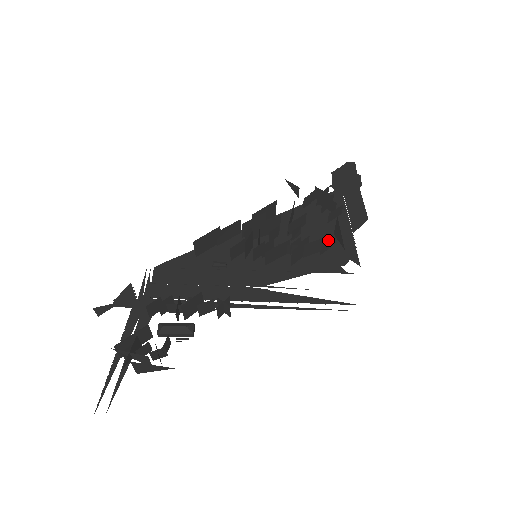
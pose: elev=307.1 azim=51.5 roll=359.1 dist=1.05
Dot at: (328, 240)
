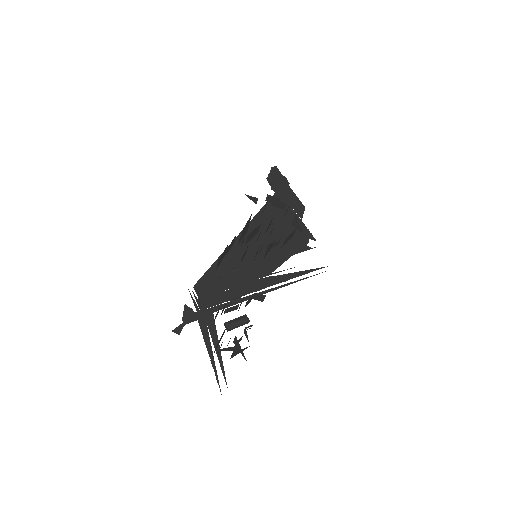
Dot at: occluded
